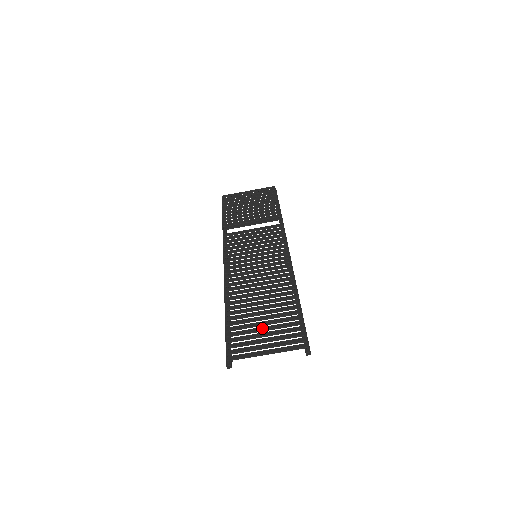
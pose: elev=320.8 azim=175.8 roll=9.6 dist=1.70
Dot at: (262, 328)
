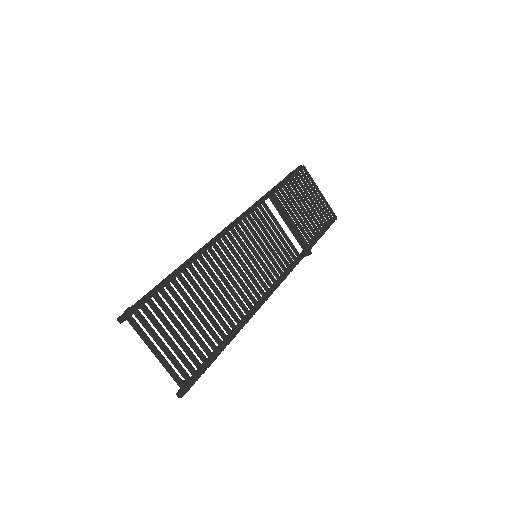
Dot at: (182, 328)
